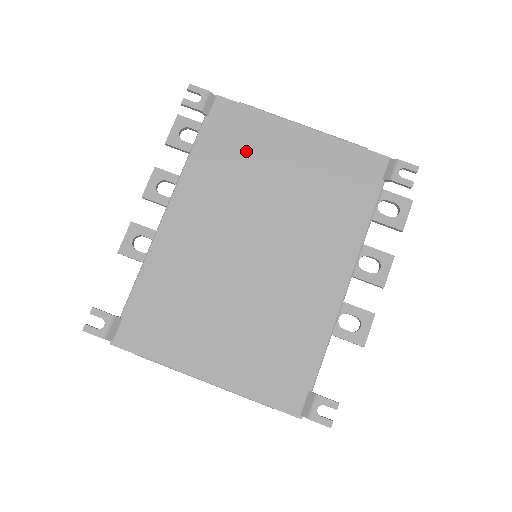
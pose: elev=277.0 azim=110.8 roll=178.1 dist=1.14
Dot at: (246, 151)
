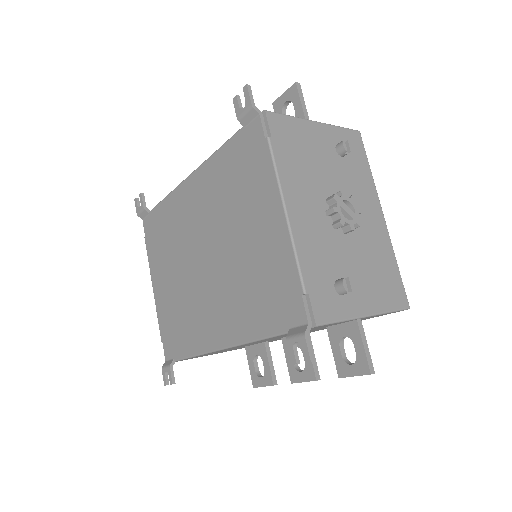
Dot at: (243, 186)
